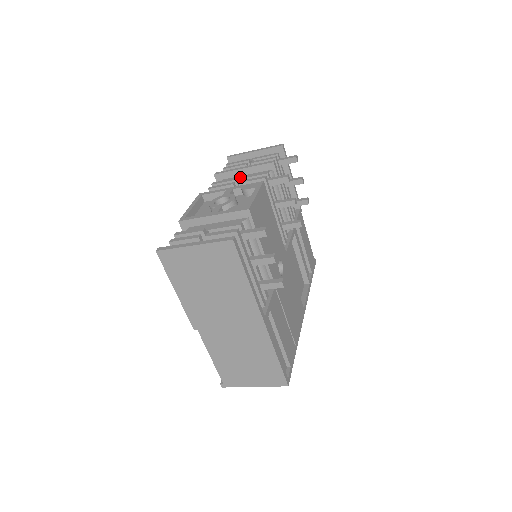
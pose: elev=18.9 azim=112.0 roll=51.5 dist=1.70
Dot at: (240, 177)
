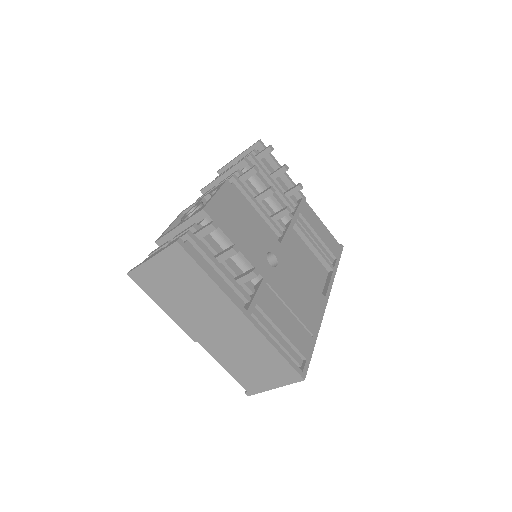
Dot at: occluded
